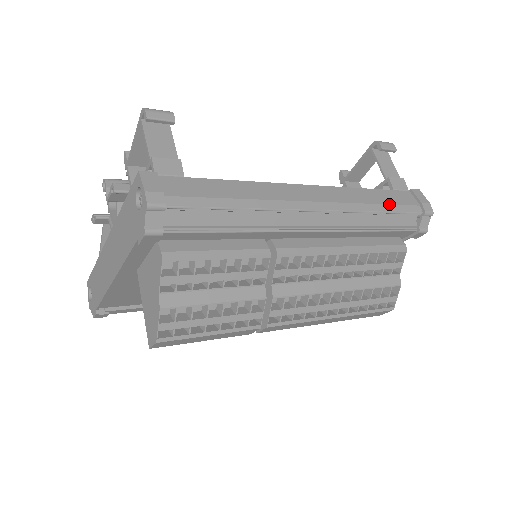
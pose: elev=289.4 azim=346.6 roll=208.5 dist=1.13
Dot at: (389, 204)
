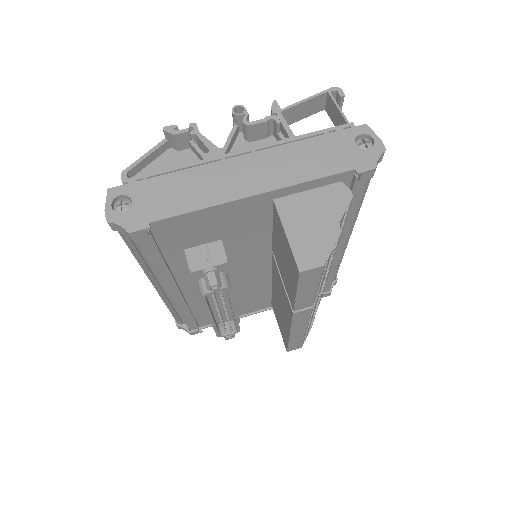
Dot at: occluded
